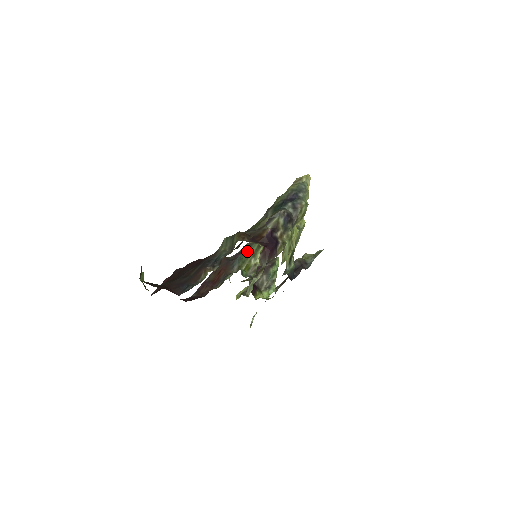
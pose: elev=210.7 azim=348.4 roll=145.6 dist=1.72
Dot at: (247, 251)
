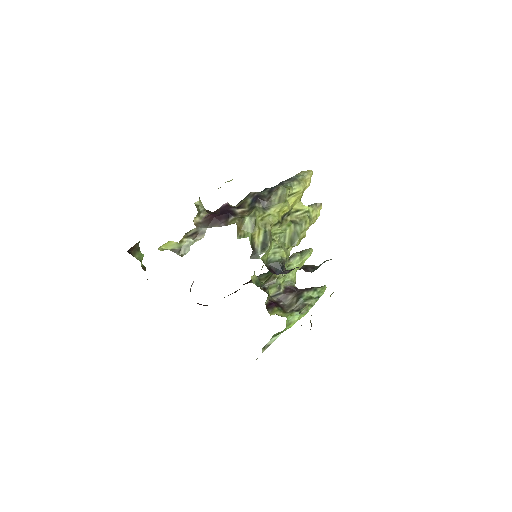
Dot at: occluded
